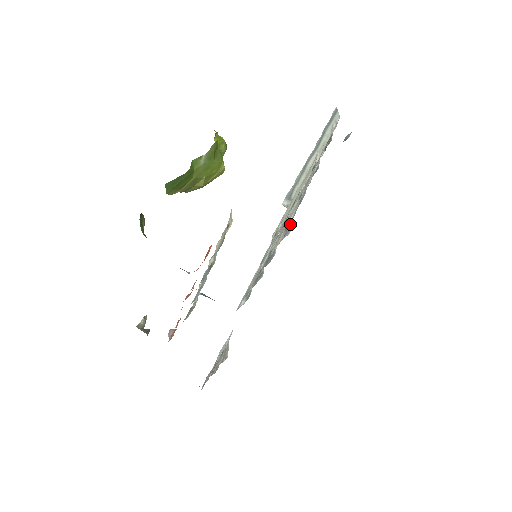
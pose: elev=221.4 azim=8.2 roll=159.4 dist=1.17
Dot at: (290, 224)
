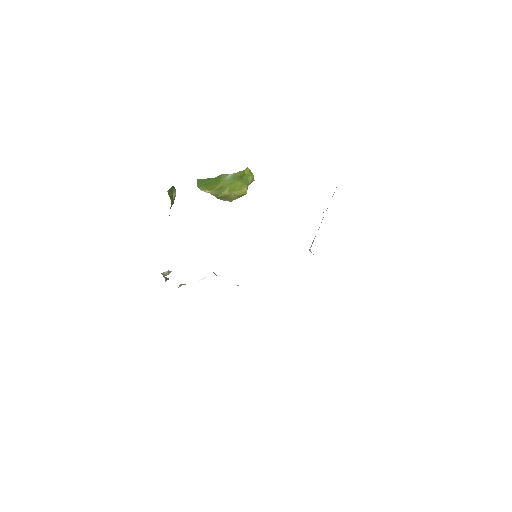
Dot at: occluded
